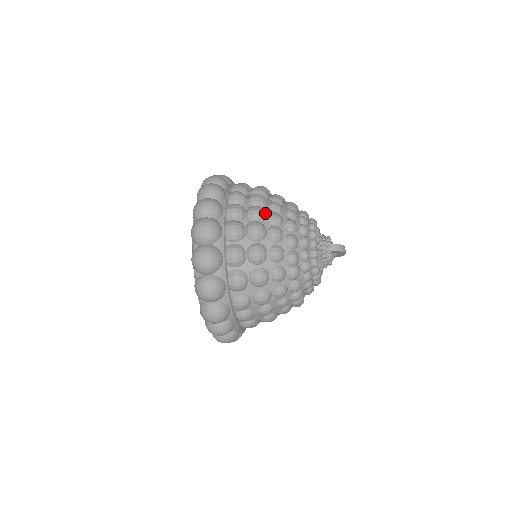
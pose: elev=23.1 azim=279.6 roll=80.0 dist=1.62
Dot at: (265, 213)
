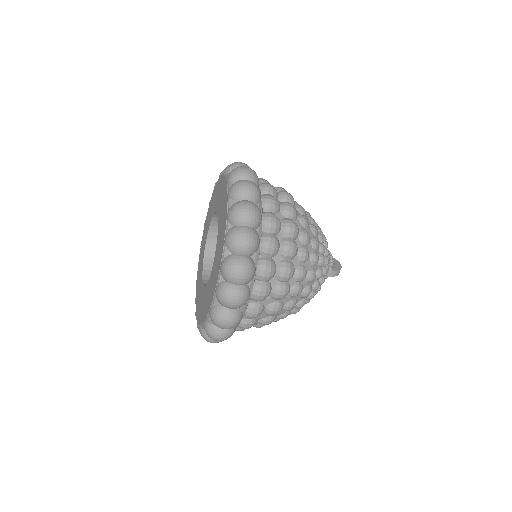
Dot at: (294, 271)
